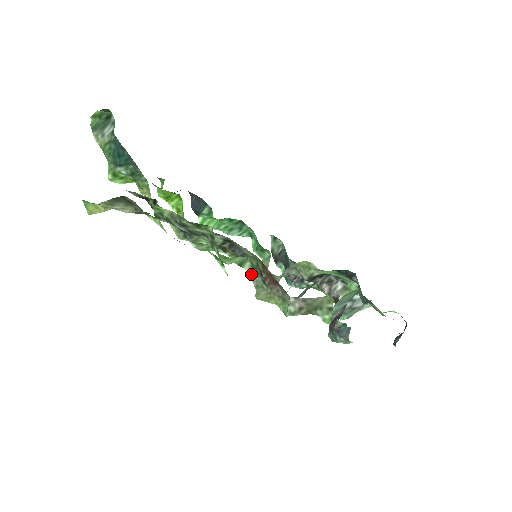
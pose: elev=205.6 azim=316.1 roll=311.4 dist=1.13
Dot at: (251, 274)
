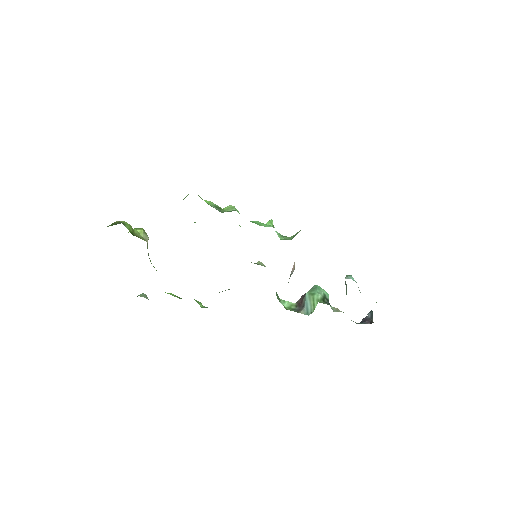
Dot at: occluded
